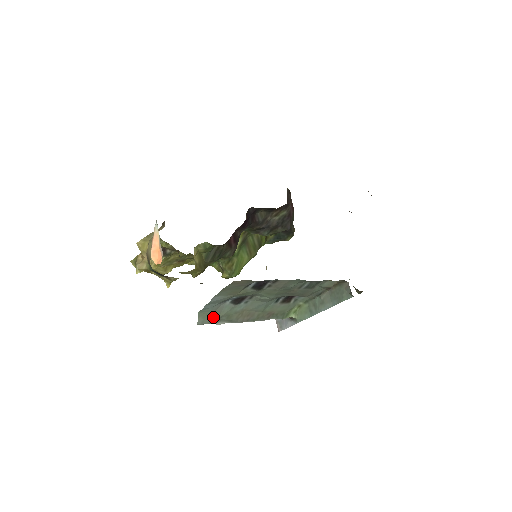
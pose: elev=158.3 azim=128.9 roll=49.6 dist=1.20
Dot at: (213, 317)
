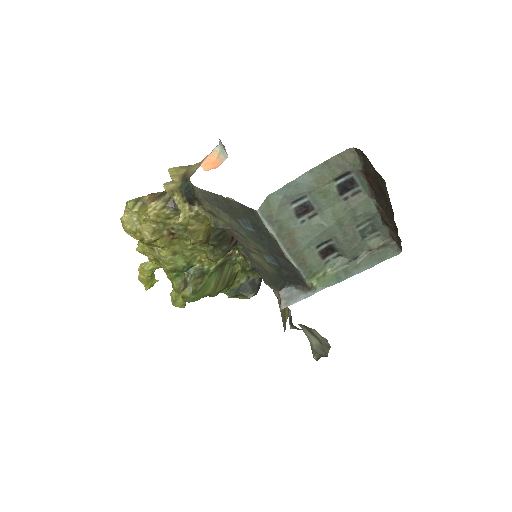
Dot at: (272, 214)
